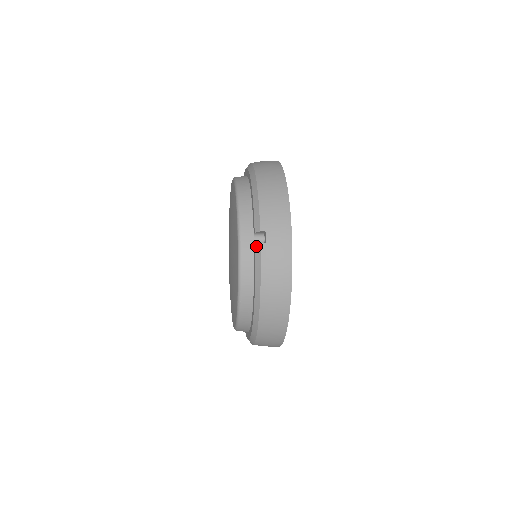
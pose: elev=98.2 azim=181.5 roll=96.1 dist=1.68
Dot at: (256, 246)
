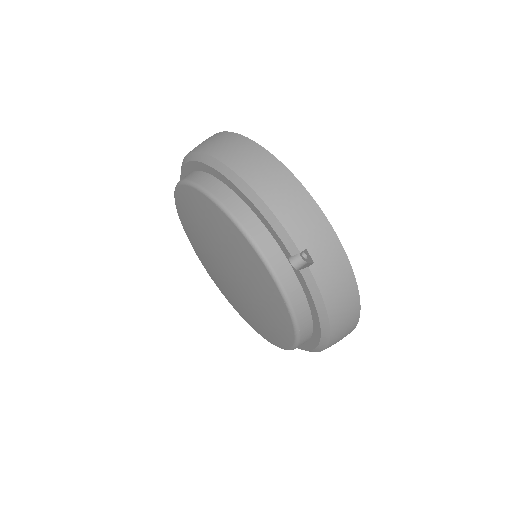
Dot at: (302, 272)
